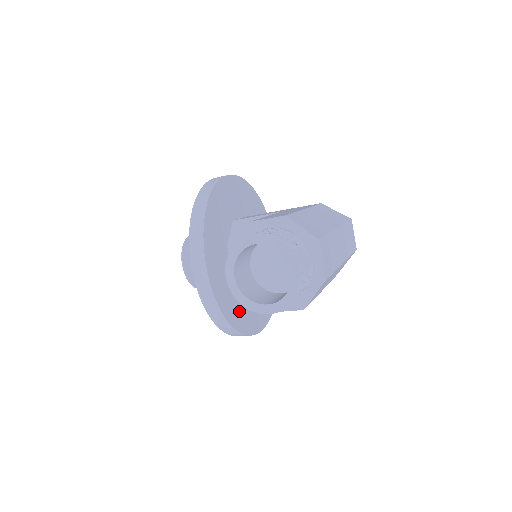
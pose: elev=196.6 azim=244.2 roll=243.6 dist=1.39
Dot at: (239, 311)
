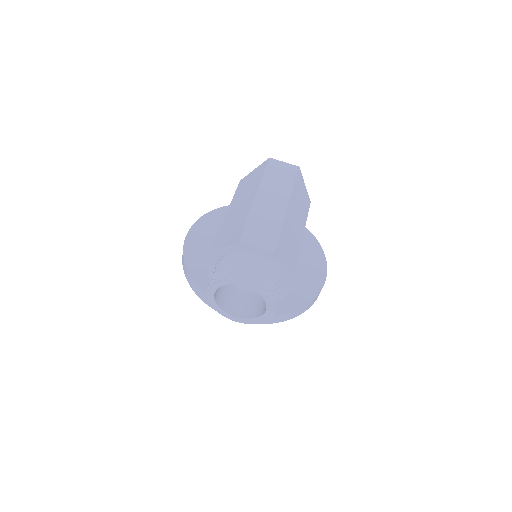
Dot at: (291, 294)
